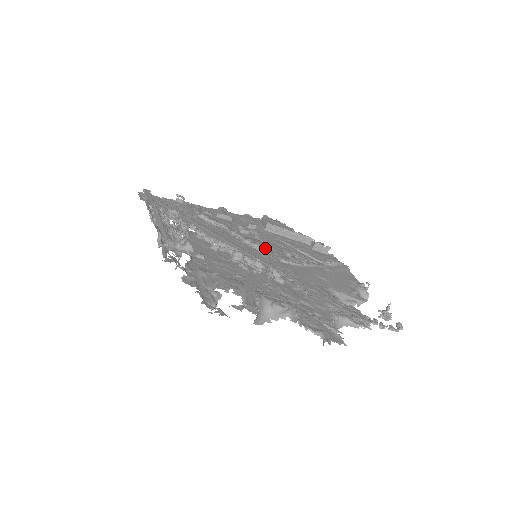
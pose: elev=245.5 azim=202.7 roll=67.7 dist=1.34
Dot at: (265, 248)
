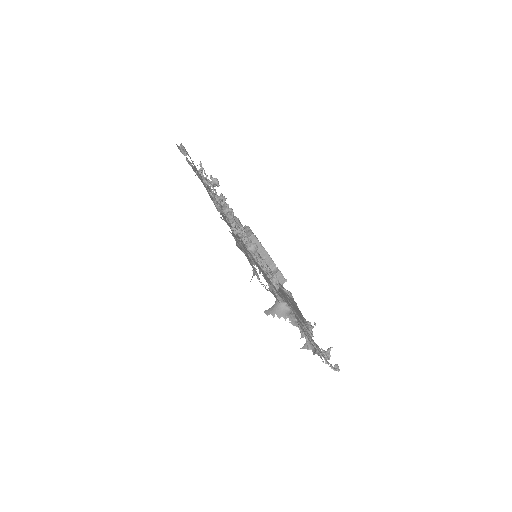
Dot at: occluded
